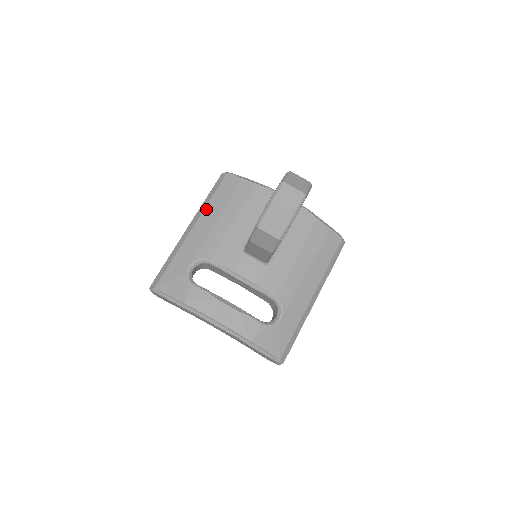
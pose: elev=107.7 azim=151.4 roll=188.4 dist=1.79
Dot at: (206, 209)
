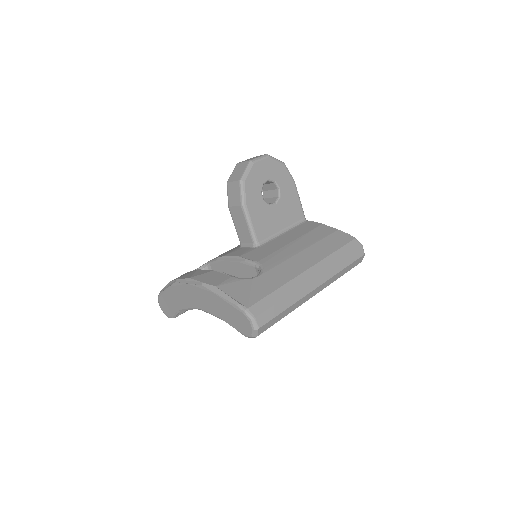
Dot at: occluded
